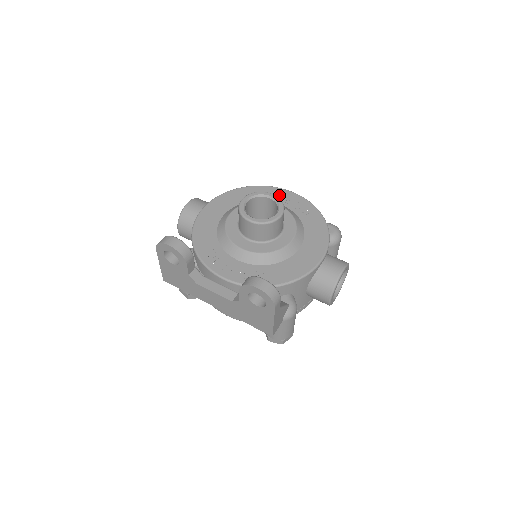
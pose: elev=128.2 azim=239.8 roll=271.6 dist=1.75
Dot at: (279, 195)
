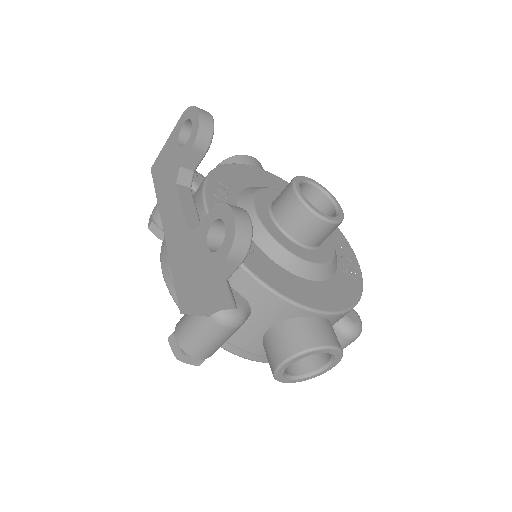
Dot at: (338, 237)
